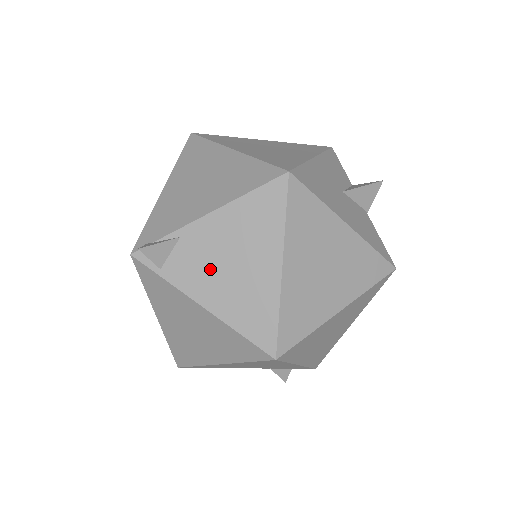
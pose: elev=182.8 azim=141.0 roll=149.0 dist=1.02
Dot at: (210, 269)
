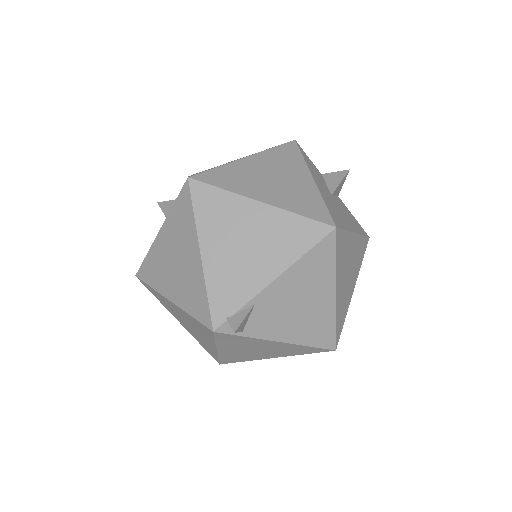
Dot at: (283, 316)
